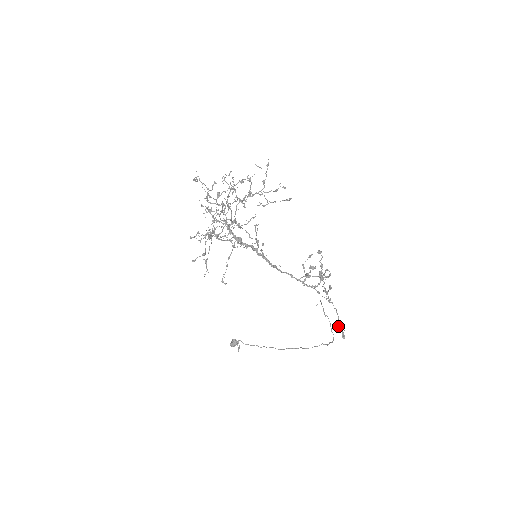
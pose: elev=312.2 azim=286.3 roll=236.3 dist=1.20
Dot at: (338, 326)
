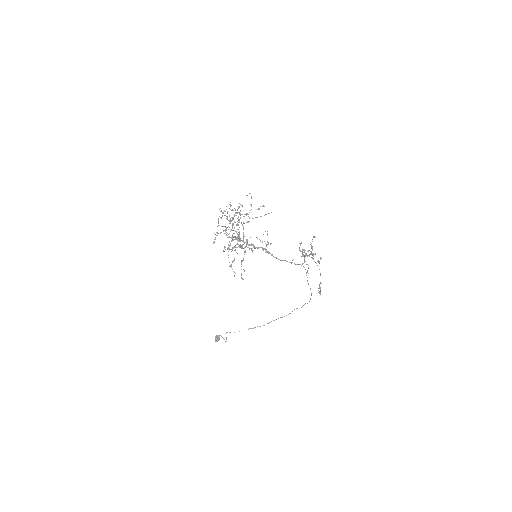
Dot at: occluded
